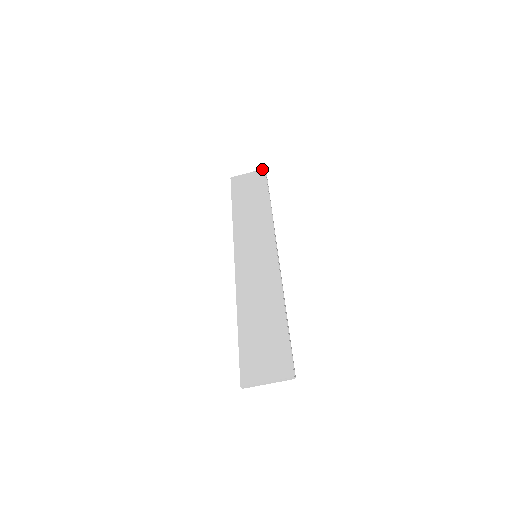
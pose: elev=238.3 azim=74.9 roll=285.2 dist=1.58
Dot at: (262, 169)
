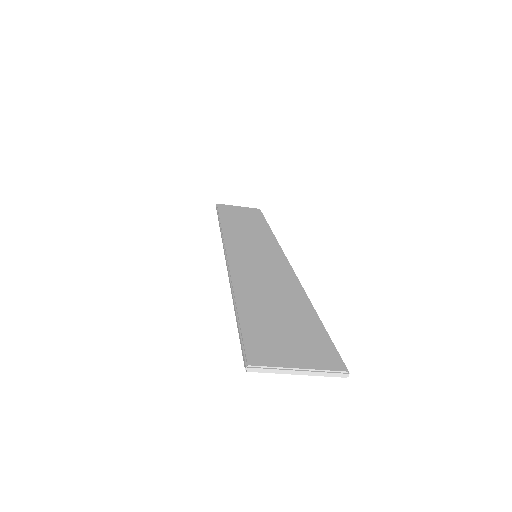
Dot at: (256, 208)
